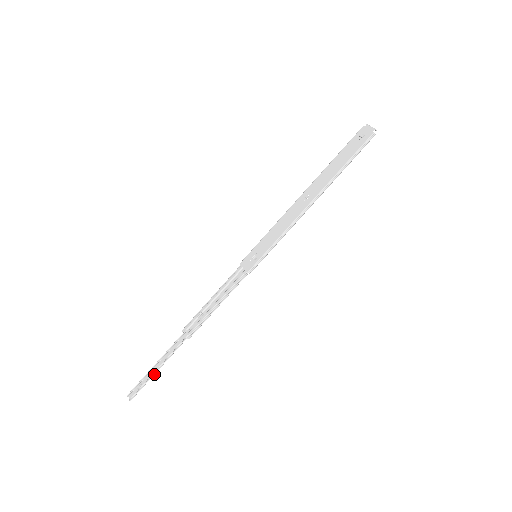
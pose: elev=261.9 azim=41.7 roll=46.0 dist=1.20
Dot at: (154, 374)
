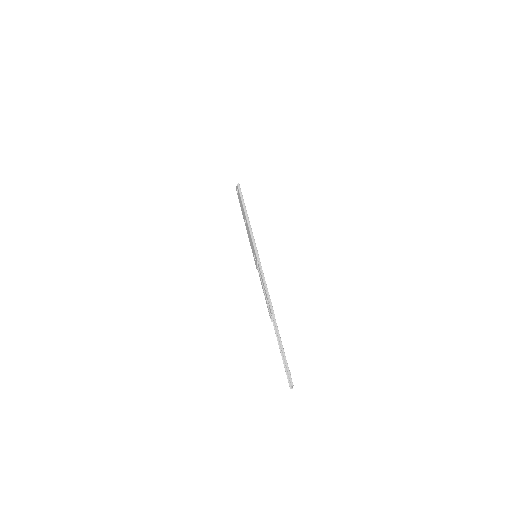
Dot at: (284, 354)
